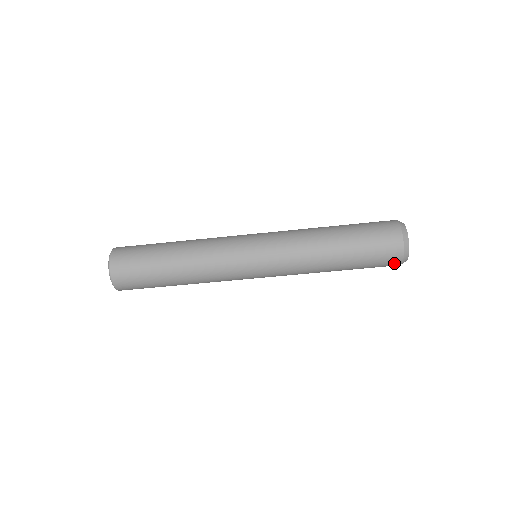
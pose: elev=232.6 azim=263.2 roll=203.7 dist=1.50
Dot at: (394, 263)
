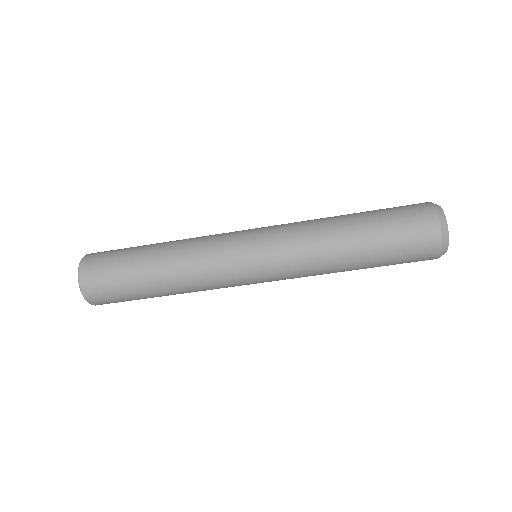
Dot at: (431, 249)
